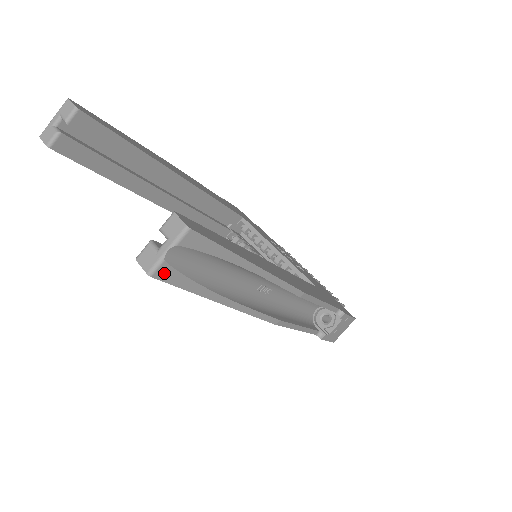
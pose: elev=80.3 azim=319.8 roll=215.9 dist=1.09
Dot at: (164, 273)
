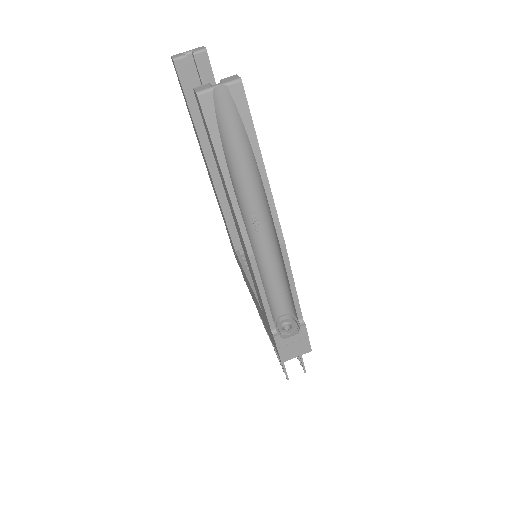
Dot at: (206, 102)
